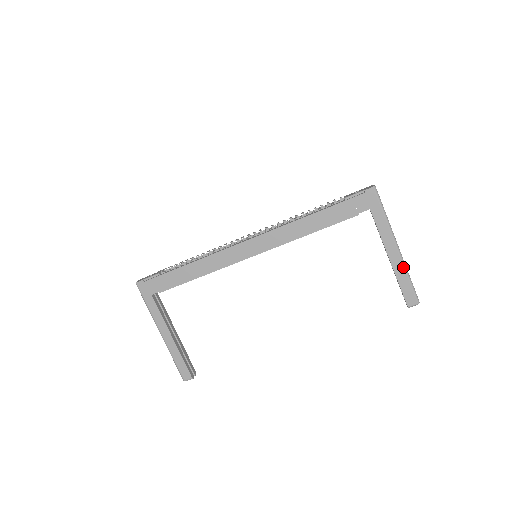
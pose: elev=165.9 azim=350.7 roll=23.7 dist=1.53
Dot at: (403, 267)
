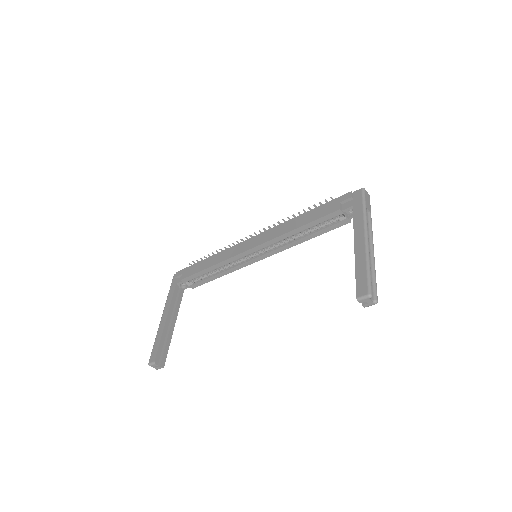
Dot at: (365, 255)
